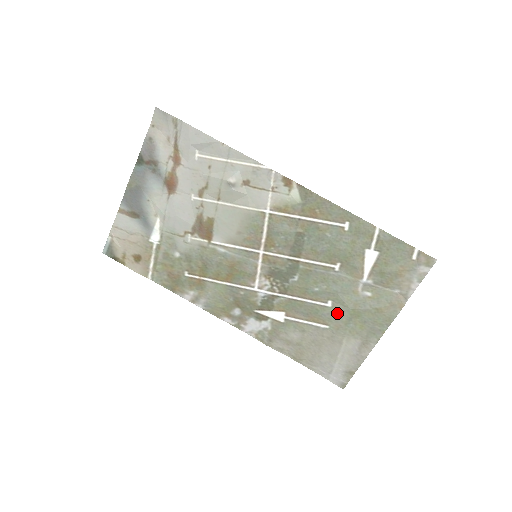
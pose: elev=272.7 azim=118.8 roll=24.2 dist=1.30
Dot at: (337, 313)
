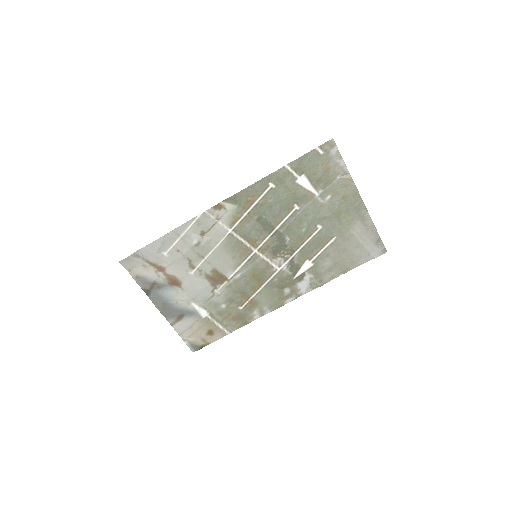
Dot at: (329, 226)
